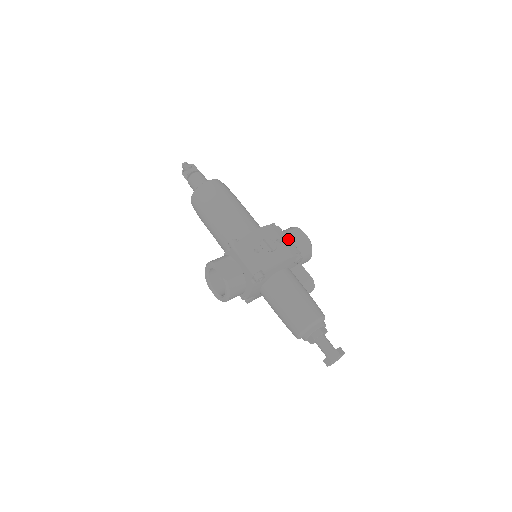
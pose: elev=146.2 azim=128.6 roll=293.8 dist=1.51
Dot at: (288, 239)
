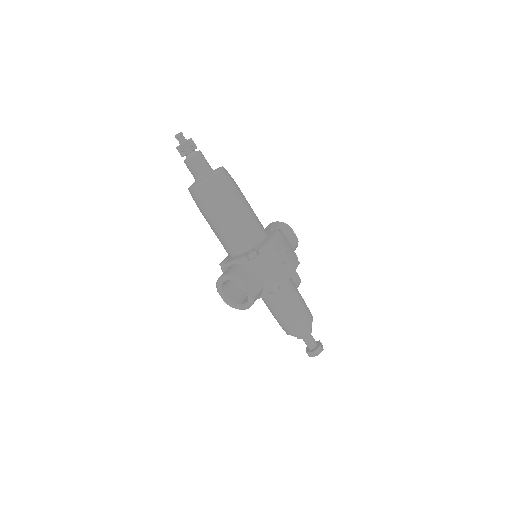
Dot at: (289, 244)
